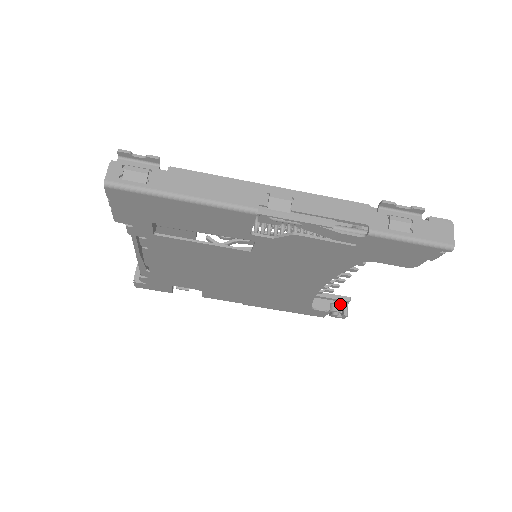
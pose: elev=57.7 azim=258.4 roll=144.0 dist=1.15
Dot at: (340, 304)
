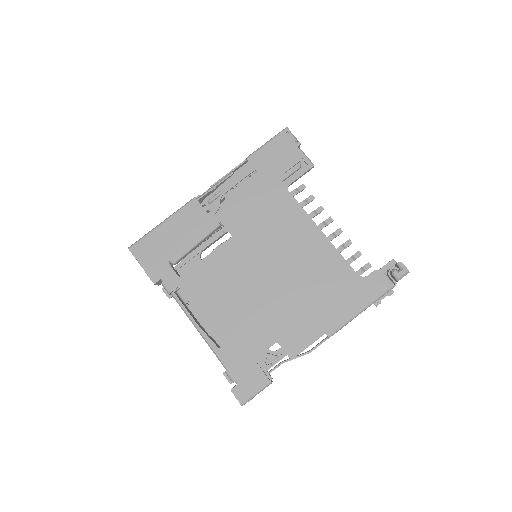
Dot at: occluded
